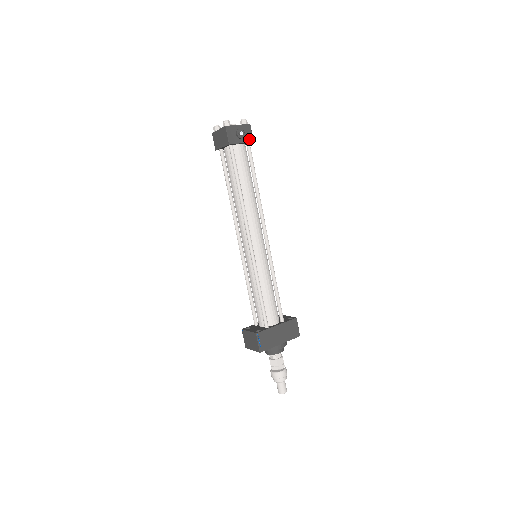
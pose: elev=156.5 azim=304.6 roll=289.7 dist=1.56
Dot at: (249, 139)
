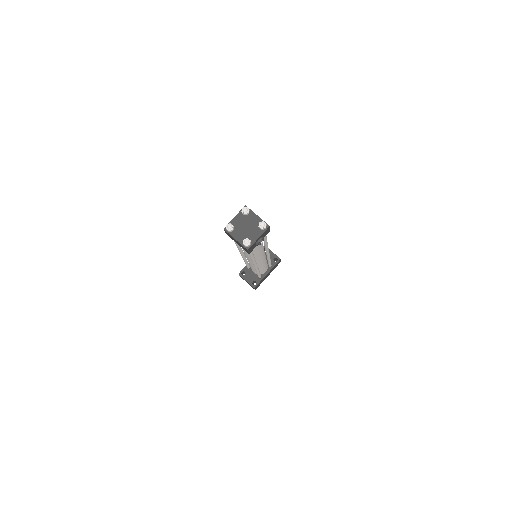
Dot at: (266, 234)
